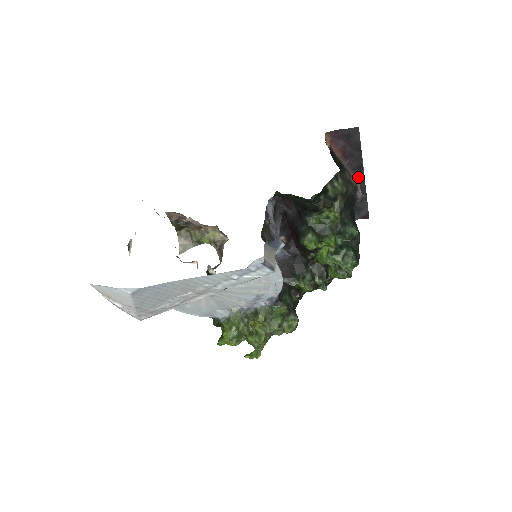
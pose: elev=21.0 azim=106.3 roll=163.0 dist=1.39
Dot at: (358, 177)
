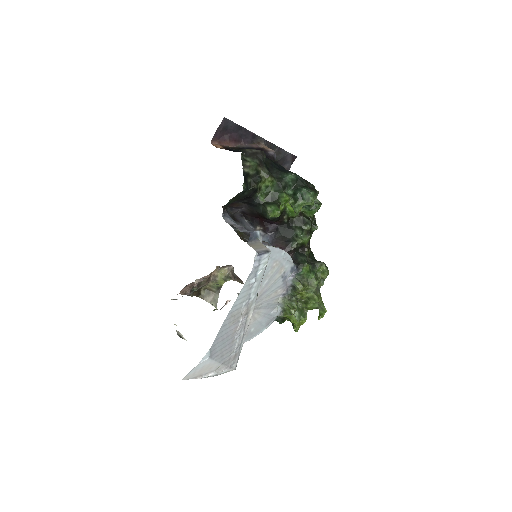
Dot at: (260, 143)
